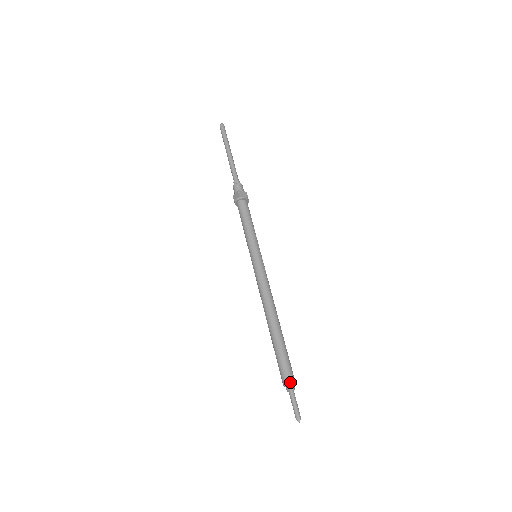
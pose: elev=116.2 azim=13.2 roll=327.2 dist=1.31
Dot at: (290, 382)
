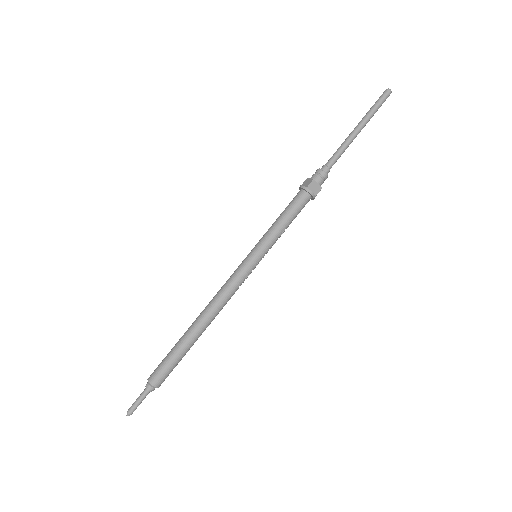
Dot at: (152, 384)
